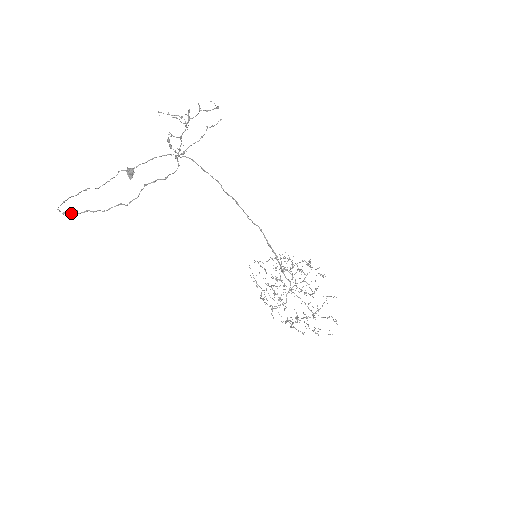
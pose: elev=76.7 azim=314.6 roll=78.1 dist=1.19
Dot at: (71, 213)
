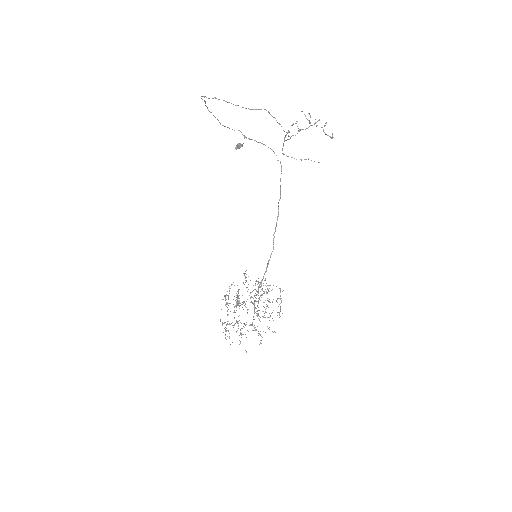
Dot at: occluded
